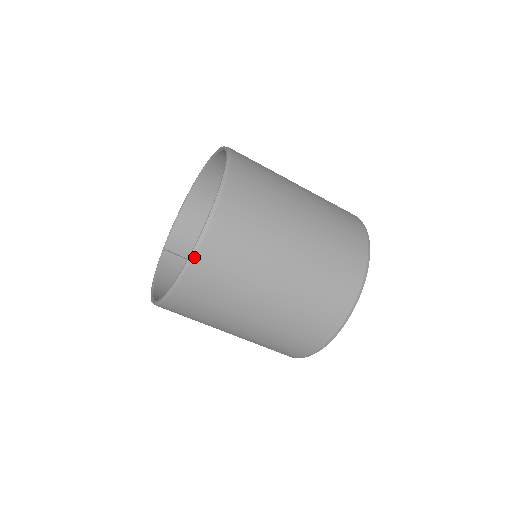
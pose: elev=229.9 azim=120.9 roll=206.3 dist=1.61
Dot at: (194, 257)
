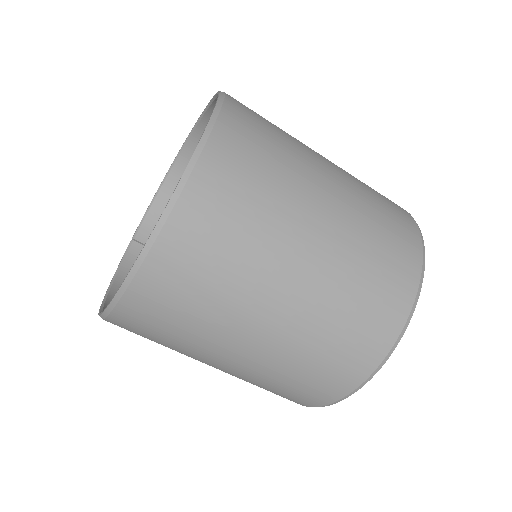
Dot at: (150, 249)
